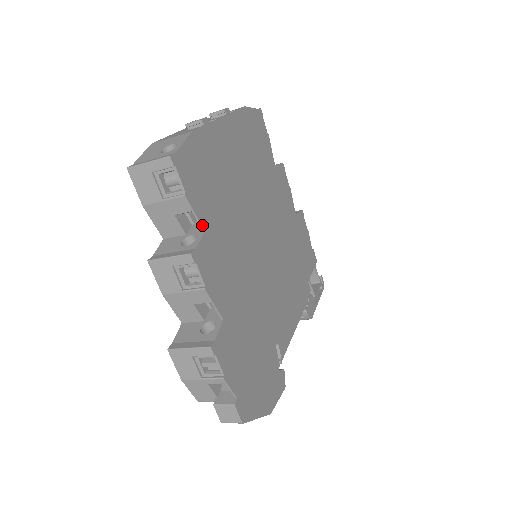
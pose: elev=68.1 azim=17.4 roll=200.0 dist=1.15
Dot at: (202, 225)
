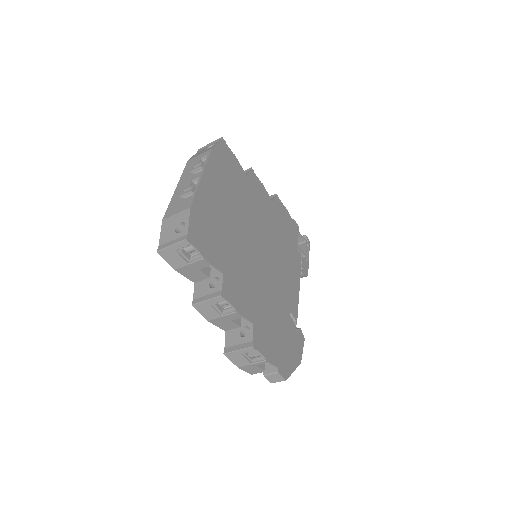
Dot at: (220, 270)
